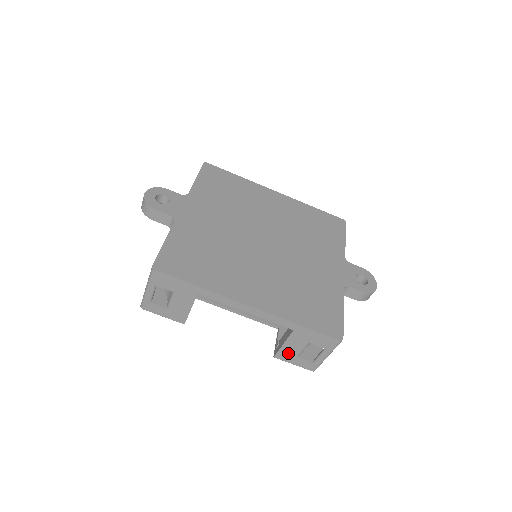
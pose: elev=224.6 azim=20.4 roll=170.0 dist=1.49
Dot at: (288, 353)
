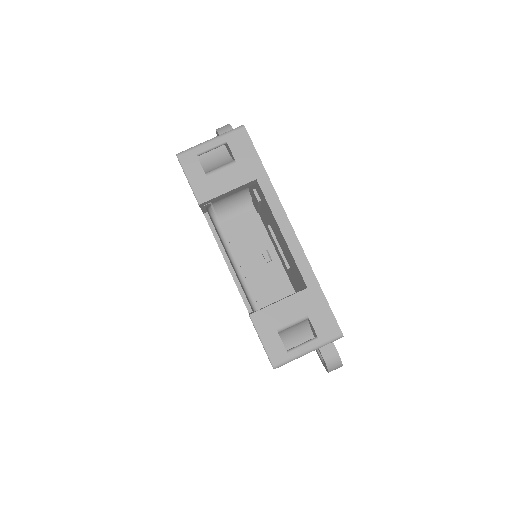
Dot at: (271, 318)
